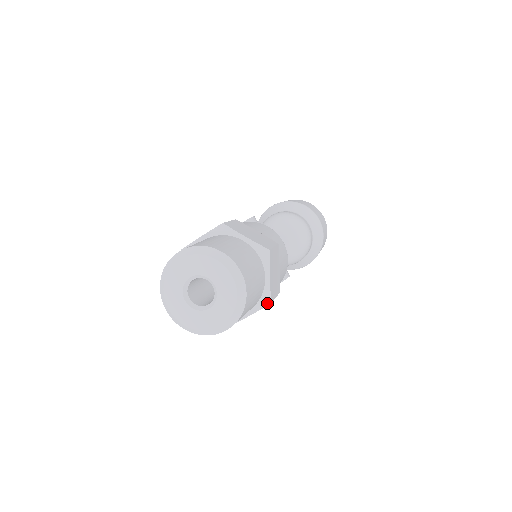
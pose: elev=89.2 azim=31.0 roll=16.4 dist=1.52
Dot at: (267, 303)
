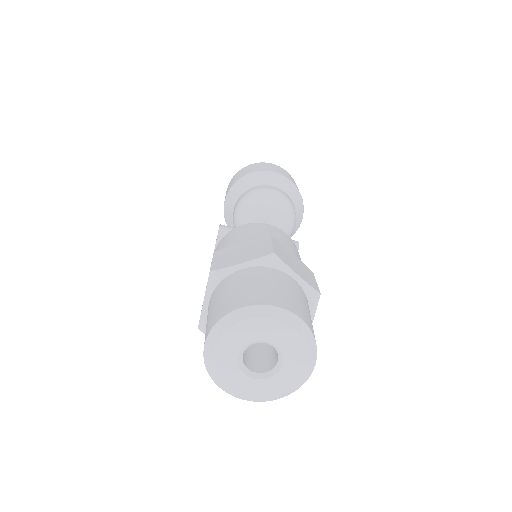
Dot at: (317, 297)
